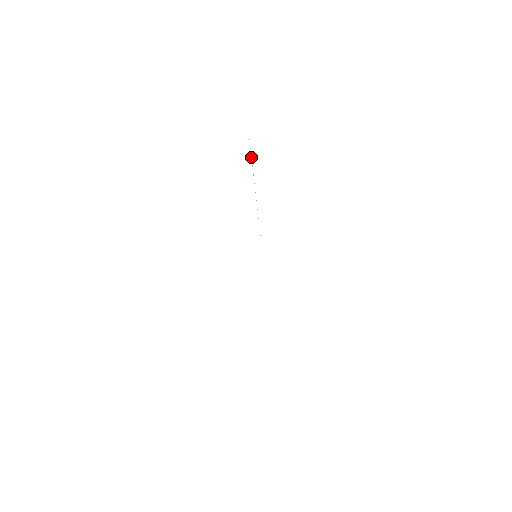
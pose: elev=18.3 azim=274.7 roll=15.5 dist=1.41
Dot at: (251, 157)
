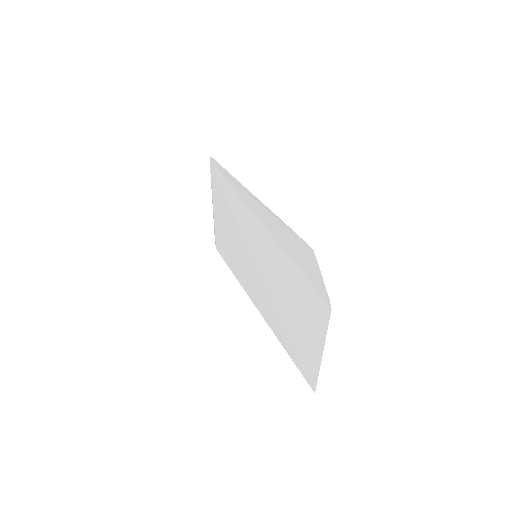
Dot at: (289, 228)
